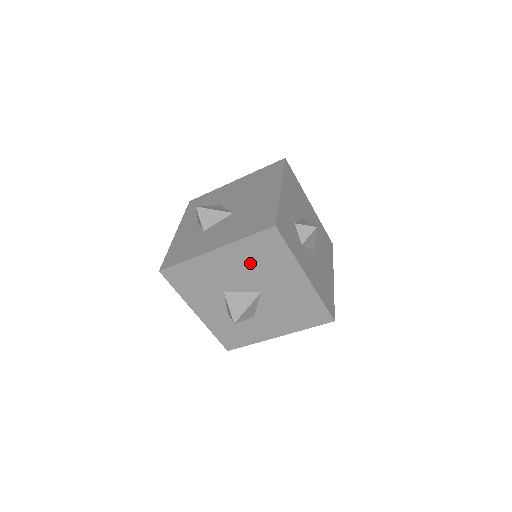
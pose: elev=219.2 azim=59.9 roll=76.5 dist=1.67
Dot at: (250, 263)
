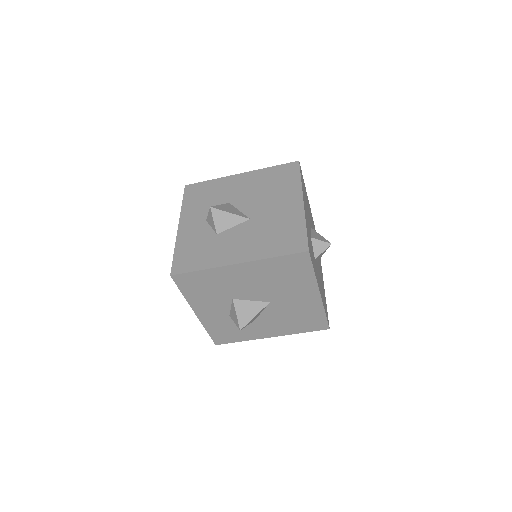
Dot at: (270, 278)
